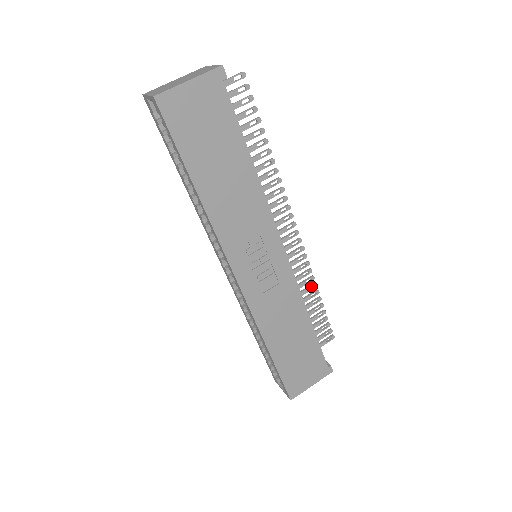
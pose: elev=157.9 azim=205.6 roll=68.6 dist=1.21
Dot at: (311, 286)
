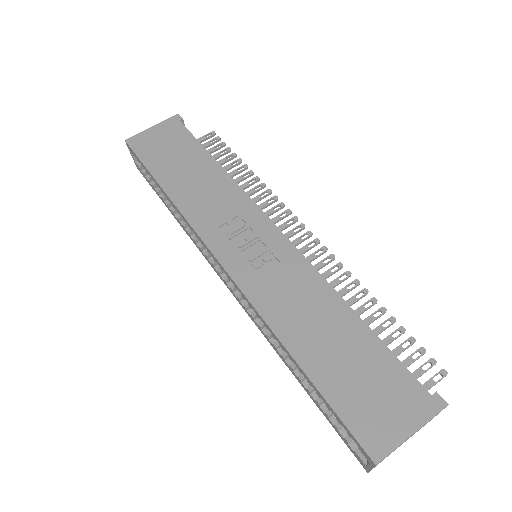
Dot at: (359, 292)
